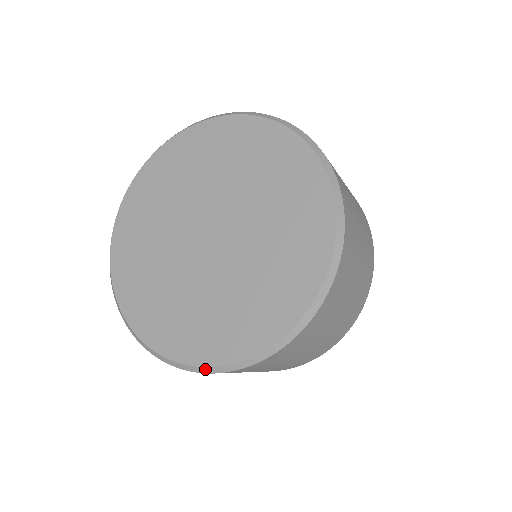
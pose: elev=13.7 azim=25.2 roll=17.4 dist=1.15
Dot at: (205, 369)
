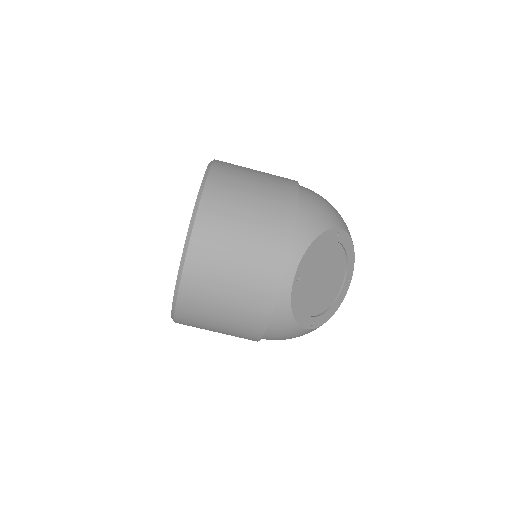
Dot at: (191, 225)
